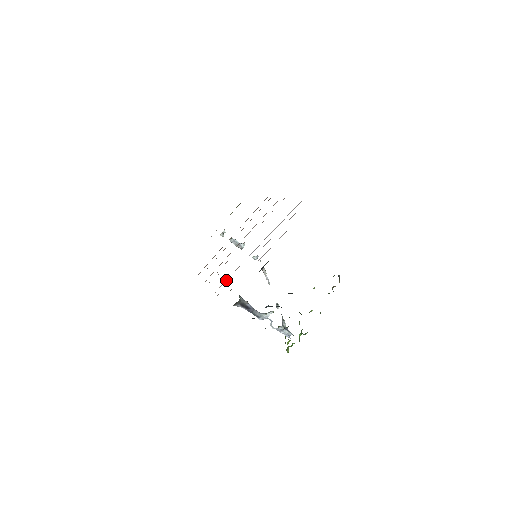
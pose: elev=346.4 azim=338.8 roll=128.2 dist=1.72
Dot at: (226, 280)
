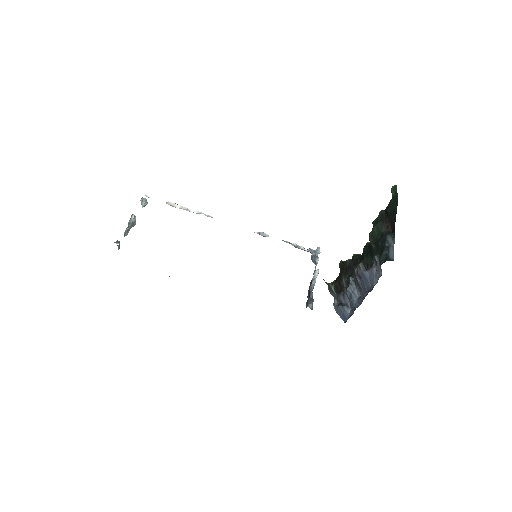
Dot at: occluded
